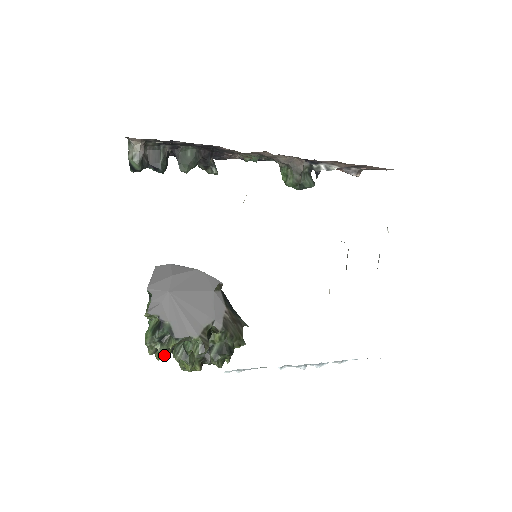
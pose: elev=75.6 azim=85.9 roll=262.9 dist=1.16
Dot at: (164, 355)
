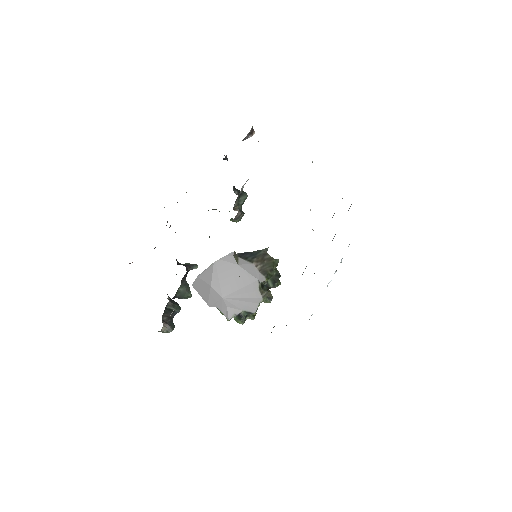
Dot at: (254, 317)
